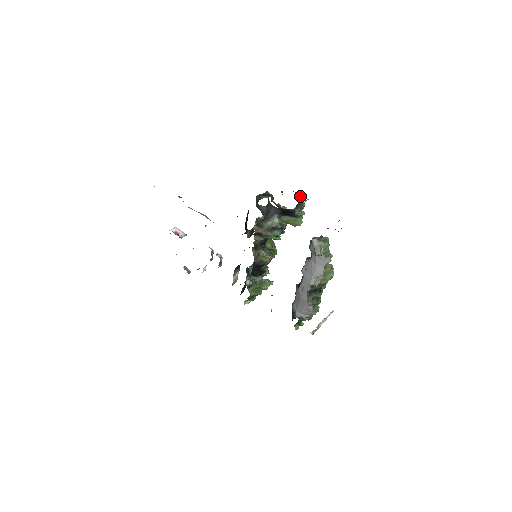
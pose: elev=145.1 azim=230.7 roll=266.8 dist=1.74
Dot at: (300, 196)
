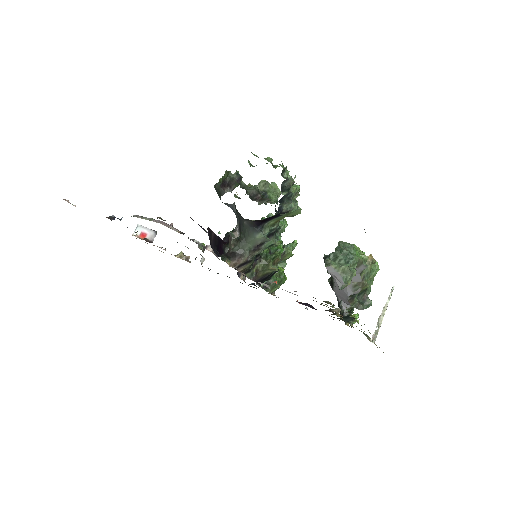
Dot at: occluded
